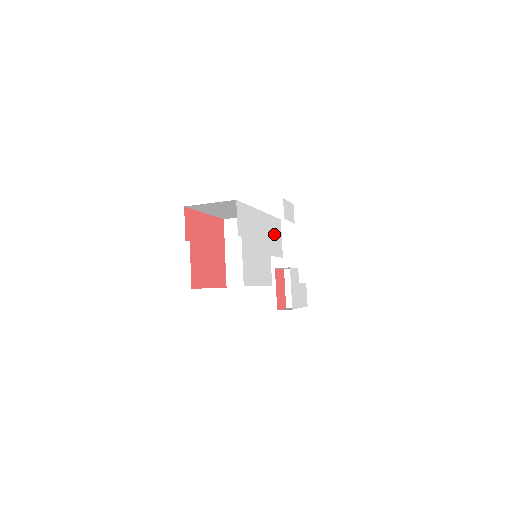
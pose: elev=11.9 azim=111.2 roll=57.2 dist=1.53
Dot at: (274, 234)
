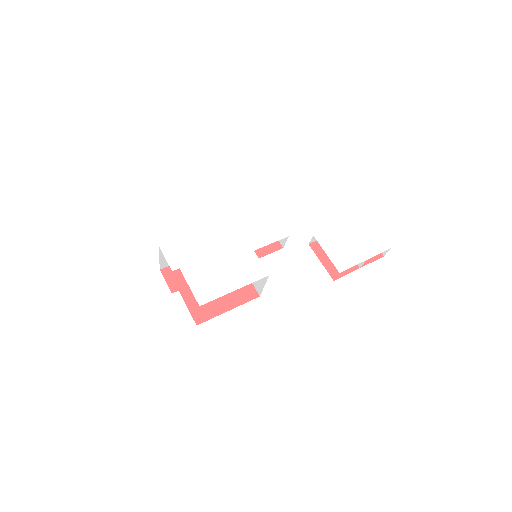
Dot at: (256, 227)
